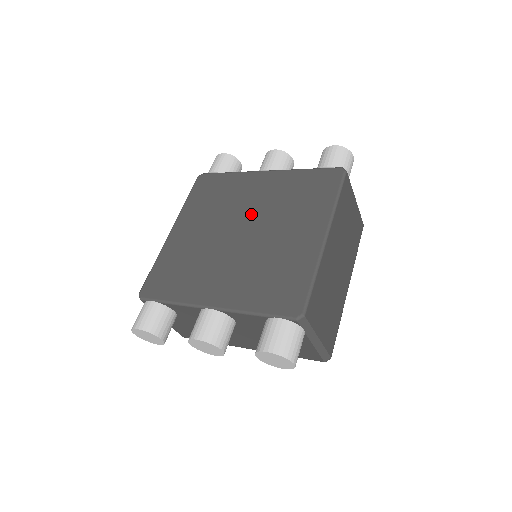
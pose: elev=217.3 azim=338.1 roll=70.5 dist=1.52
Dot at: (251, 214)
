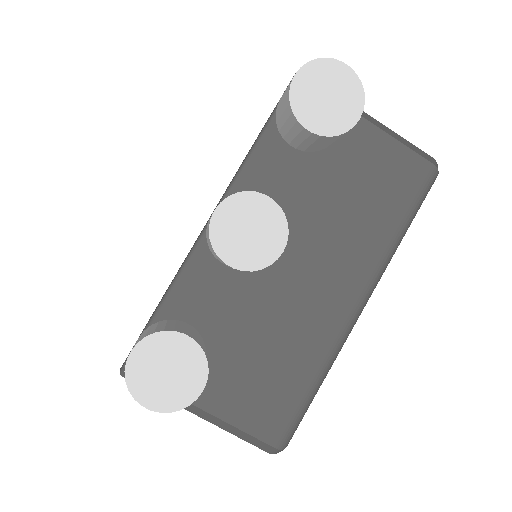
Dot at: occluded
